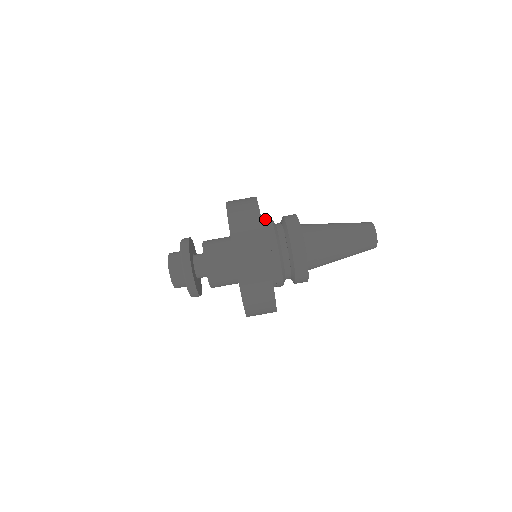
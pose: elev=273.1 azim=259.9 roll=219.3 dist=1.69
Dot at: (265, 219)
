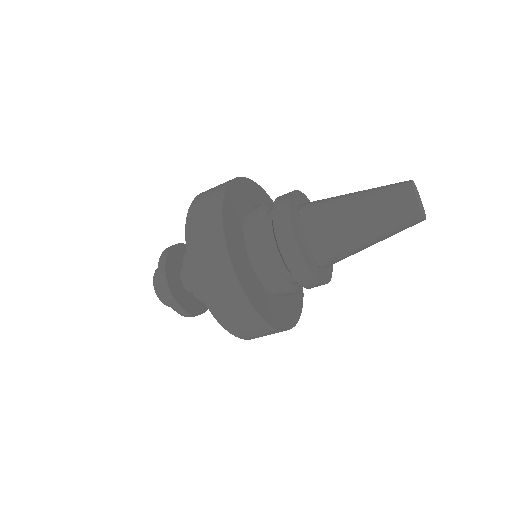
Dot at: (255, 257)
